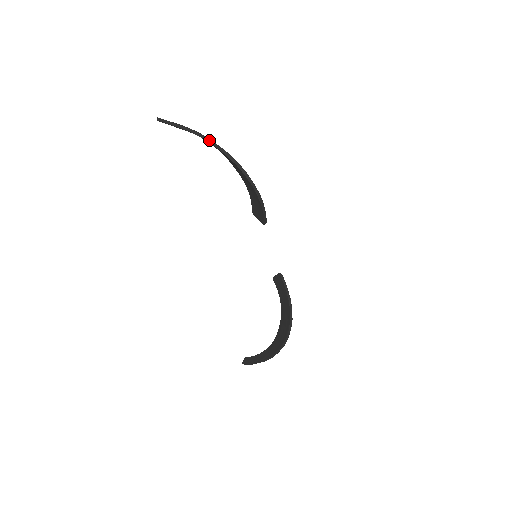
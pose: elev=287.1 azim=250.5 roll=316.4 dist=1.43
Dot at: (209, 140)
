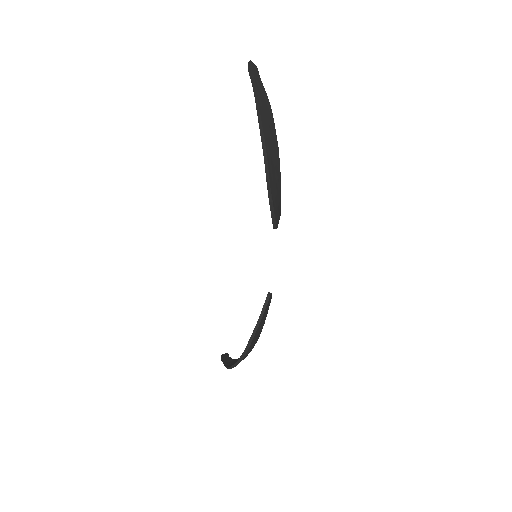
Dot at: (257, 101)
